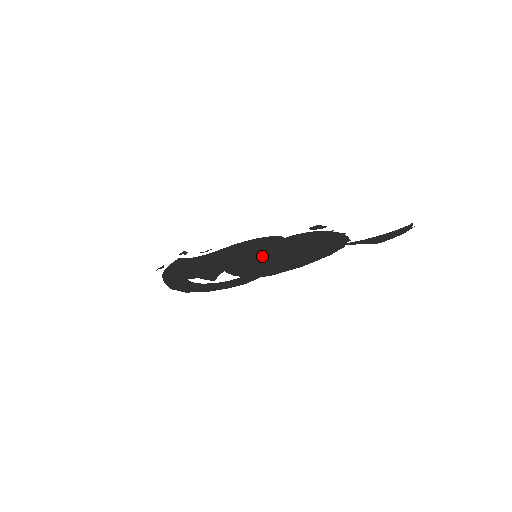
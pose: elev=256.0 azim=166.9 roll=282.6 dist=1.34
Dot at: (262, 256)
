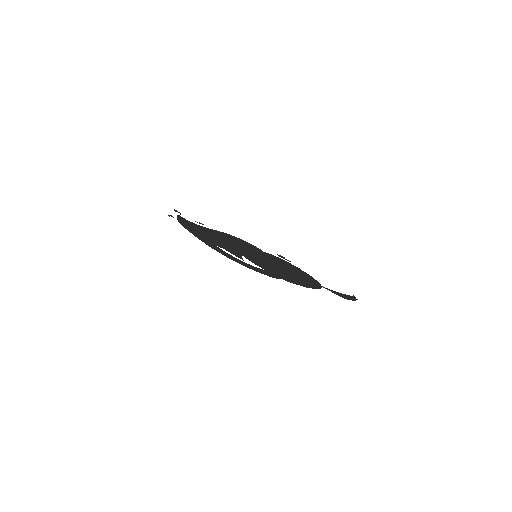
Dot at: (263, 259)
